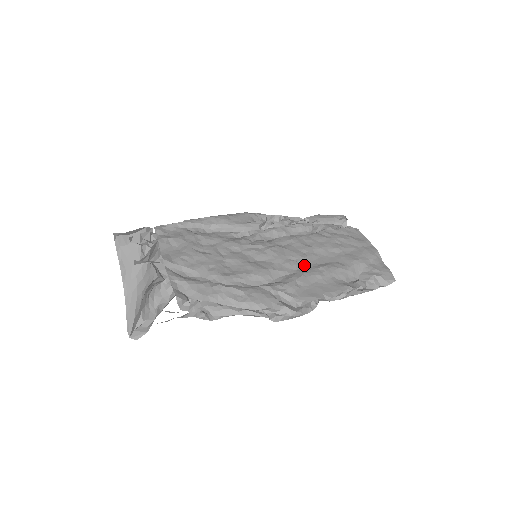
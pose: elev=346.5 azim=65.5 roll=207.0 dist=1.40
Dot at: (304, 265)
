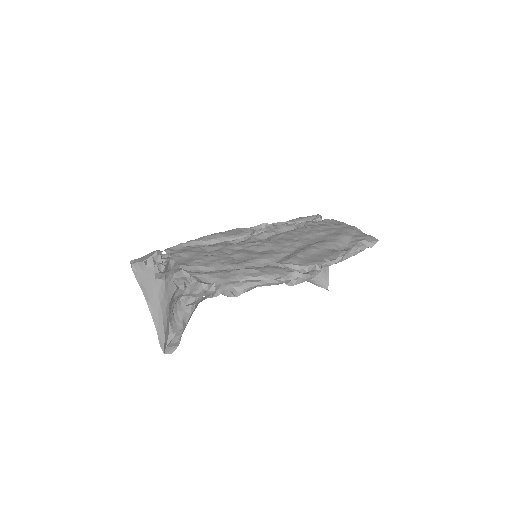
Dot at: (299, 247)
